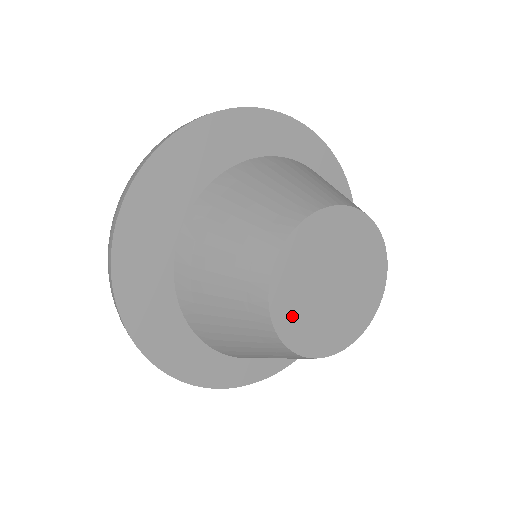
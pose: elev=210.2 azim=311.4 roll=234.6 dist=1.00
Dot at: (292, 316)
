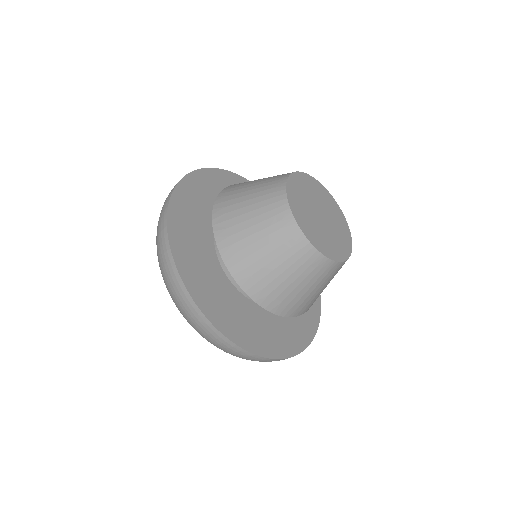
Dot at: (313, 233)
